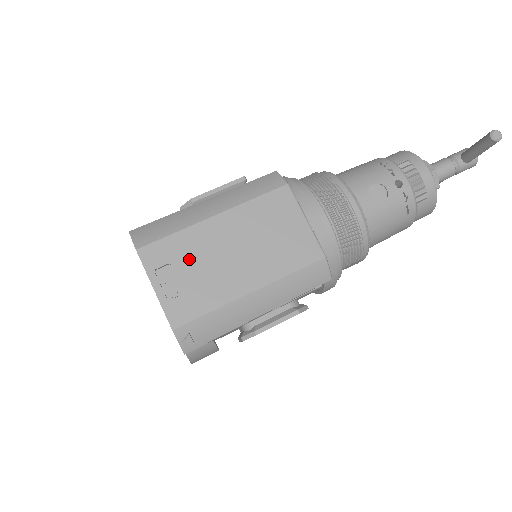
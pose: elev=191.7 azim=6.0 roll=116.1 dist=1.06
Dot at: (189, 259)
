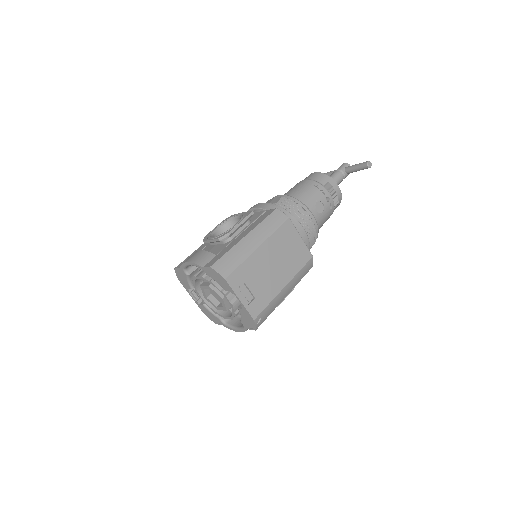
Dot at: (253, 277)
